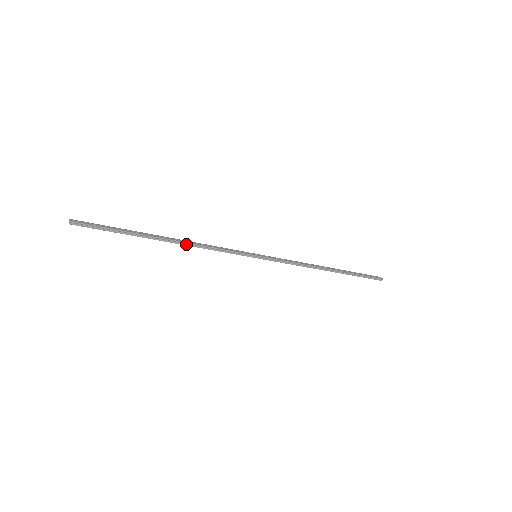
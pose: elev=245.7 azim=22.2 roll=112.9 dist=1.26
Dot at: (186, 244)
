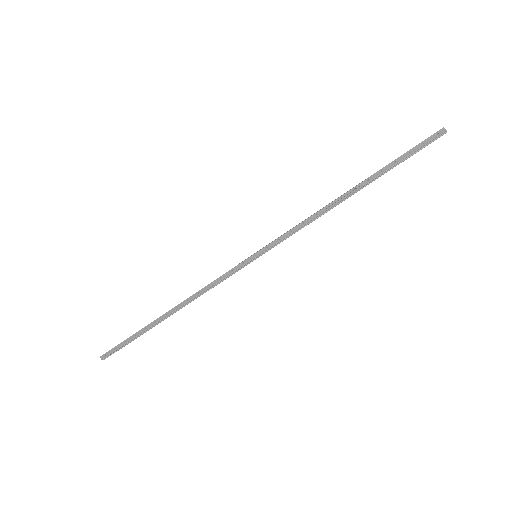
Dot at: (187, 304)
